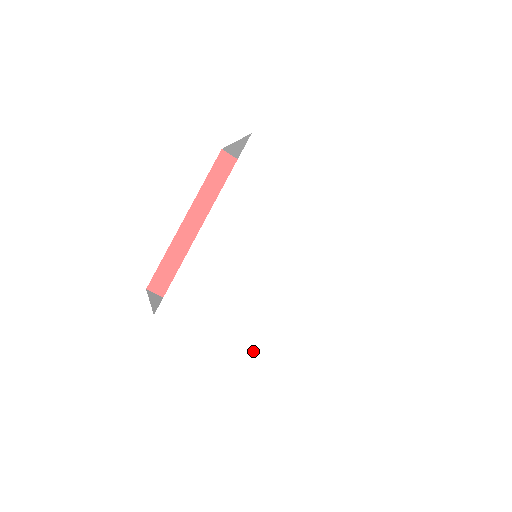
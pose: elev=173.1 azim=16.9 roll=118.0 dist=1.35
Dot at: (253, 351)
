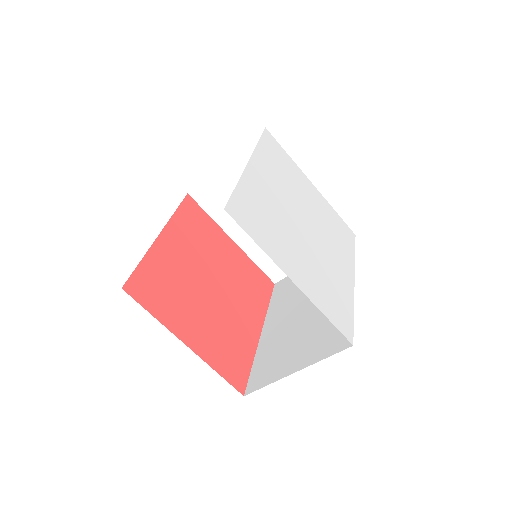
Dot at: (313, 295)
